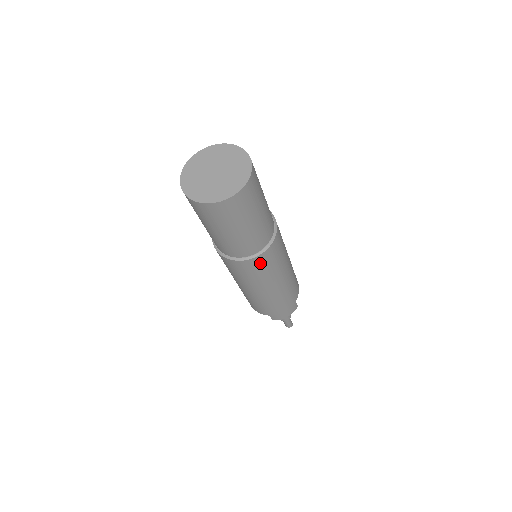
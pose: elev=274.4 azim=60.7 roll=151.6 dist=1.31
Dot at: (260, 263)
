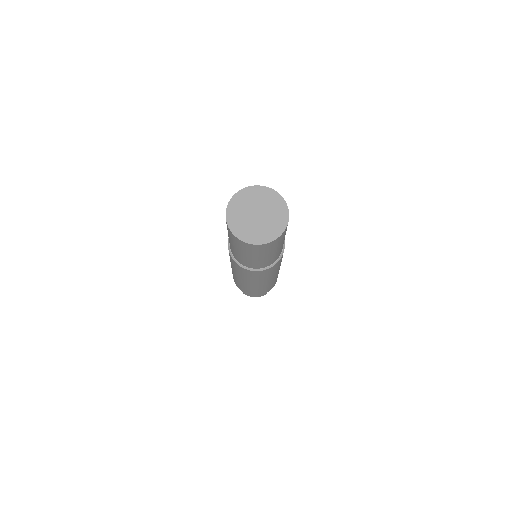
Dot at: (254, 274)
